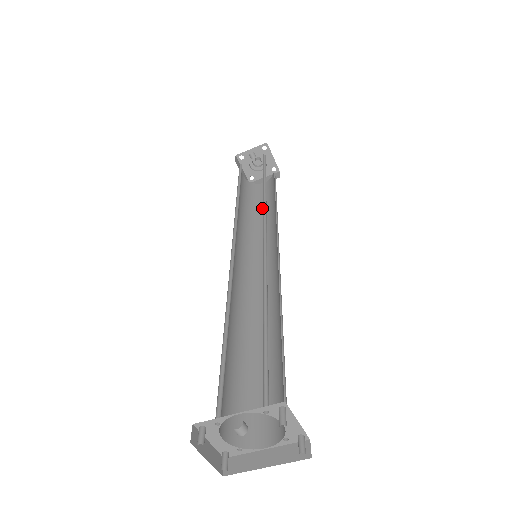
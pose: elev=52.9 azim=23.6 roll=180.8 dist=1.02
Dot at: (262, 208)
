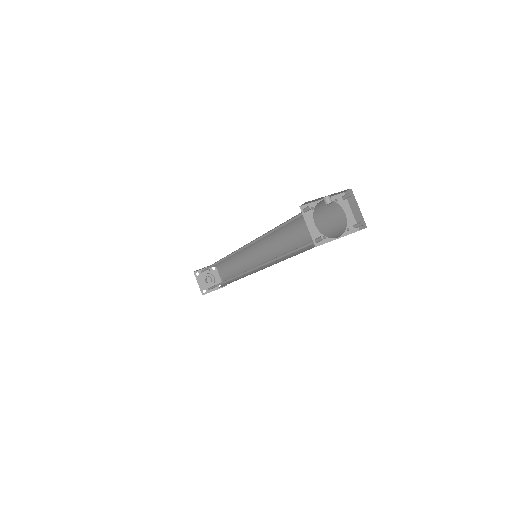
Dot at: occluded
